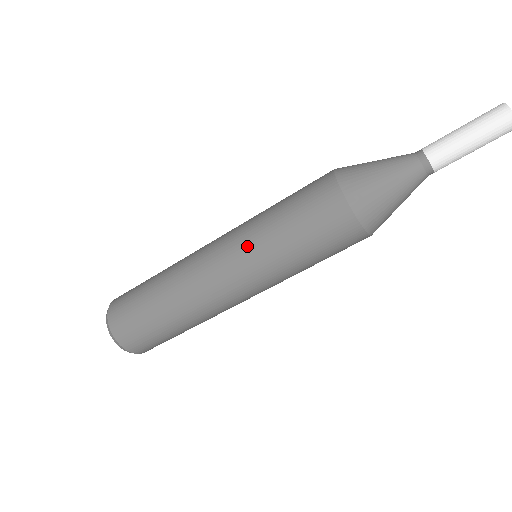
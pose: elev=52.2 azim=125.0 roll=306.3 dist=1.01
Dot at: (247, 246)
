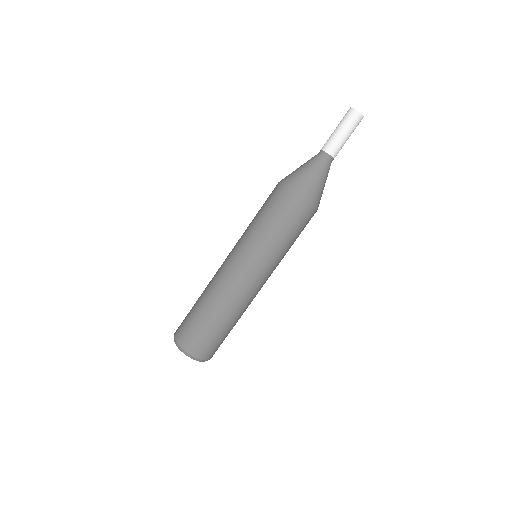
Dot at: (254, 252)
